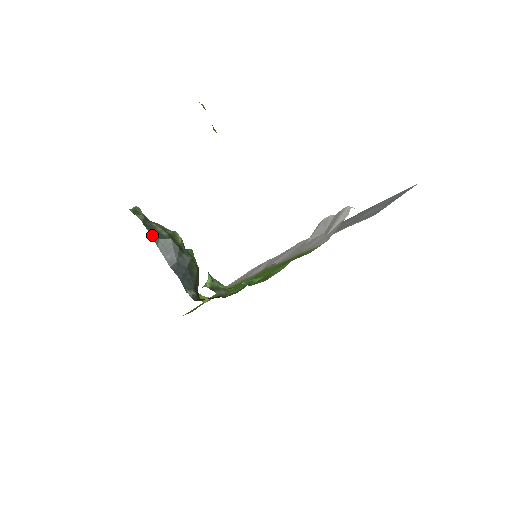
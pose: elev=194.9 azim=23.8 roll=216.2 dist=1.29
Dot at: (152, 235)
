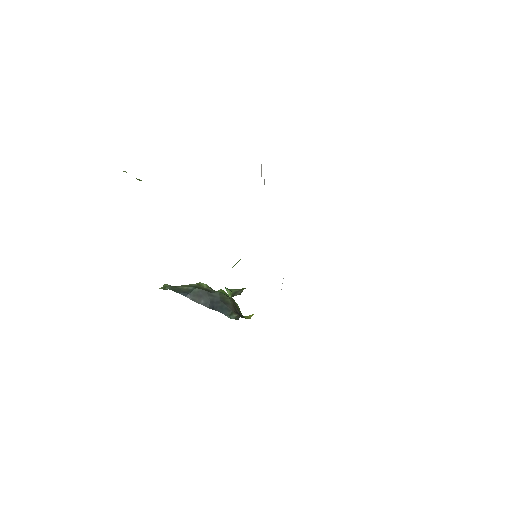
Dot at: (182, 294)
